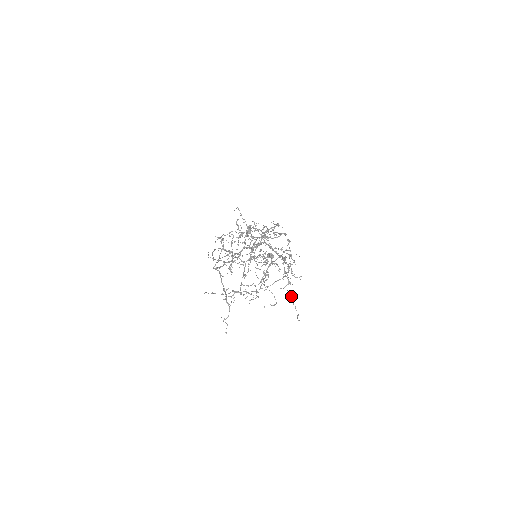
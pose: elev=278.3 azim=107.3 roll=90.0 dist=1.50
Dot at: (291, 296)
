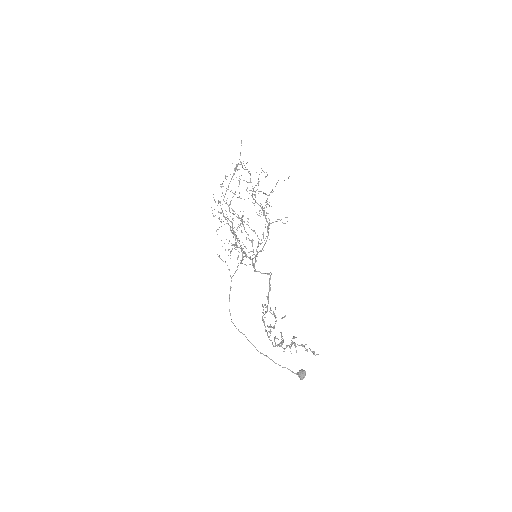
Dot at: occluded
